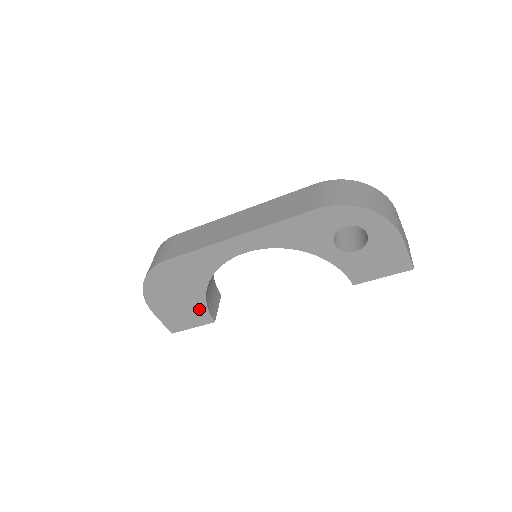
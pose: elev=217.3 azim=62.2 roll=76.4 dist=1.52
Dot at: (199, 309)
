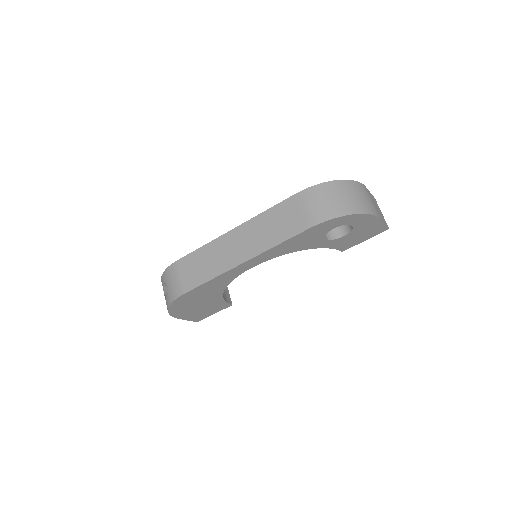
Dot at: (218, 304)
